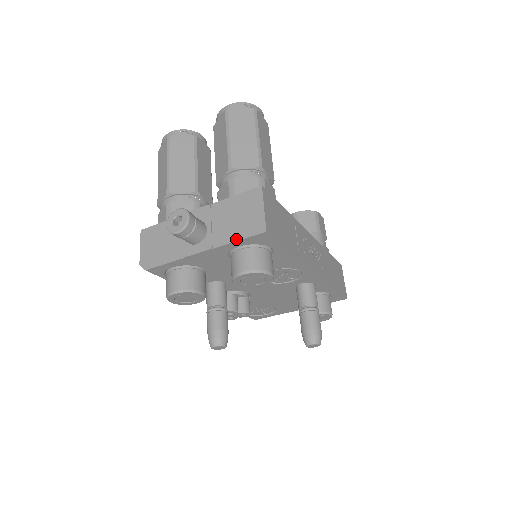
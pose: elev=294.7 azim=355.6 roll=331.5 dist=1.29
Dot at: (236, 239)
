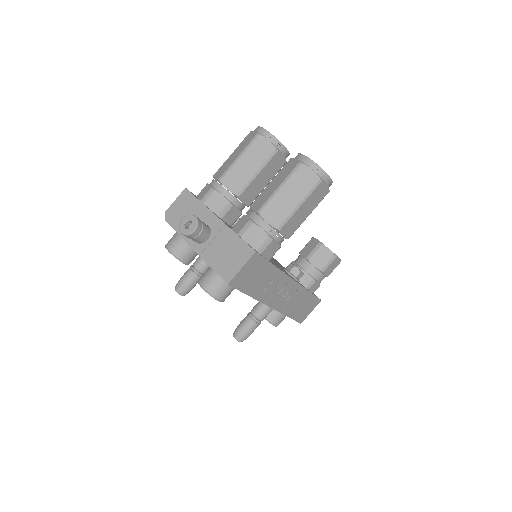
Dot at: (213, 267)
